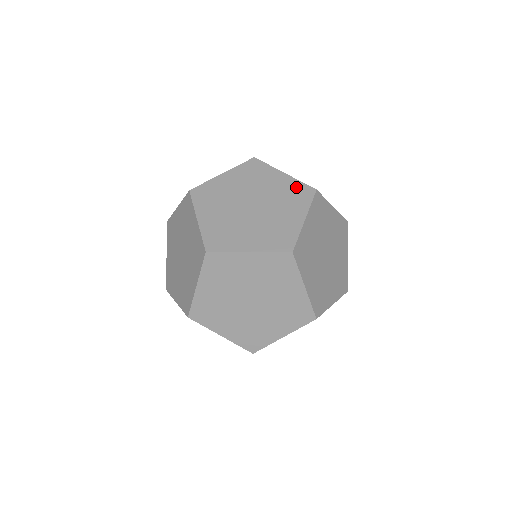
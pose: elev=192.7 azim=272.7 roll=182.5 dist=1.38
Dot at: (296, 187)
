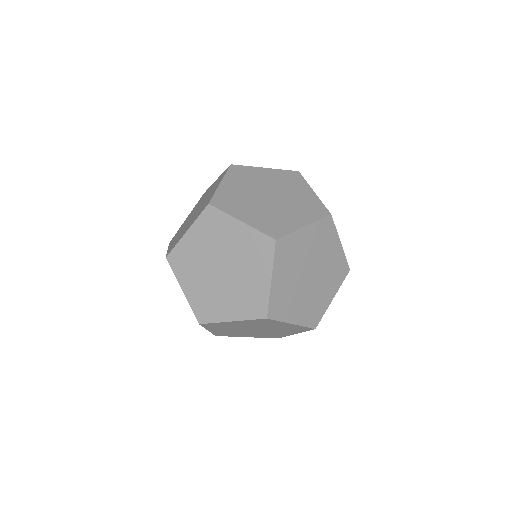
Dot at: occluded
